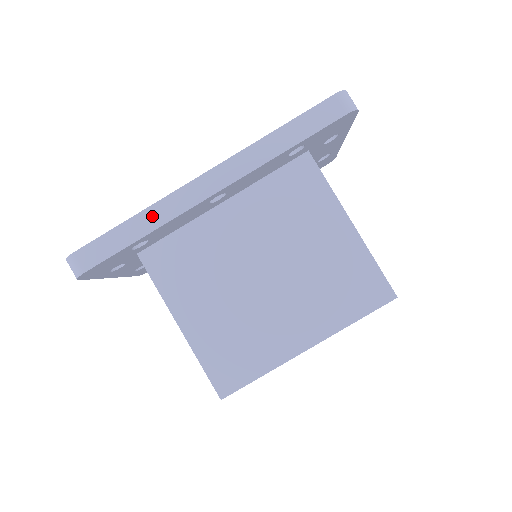
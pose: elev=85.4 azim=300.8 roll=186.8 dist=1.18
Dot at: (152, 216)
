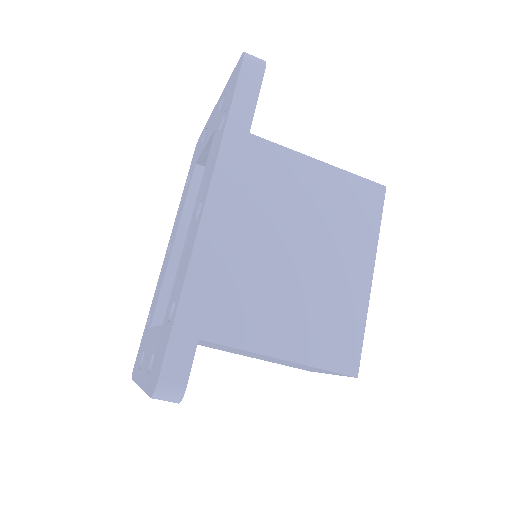
Dot at: (198, 276)
